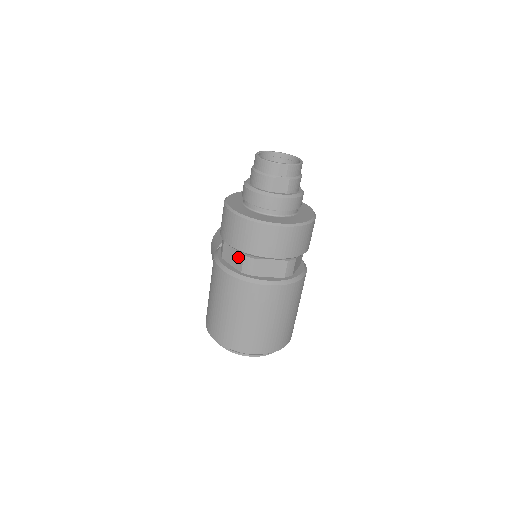
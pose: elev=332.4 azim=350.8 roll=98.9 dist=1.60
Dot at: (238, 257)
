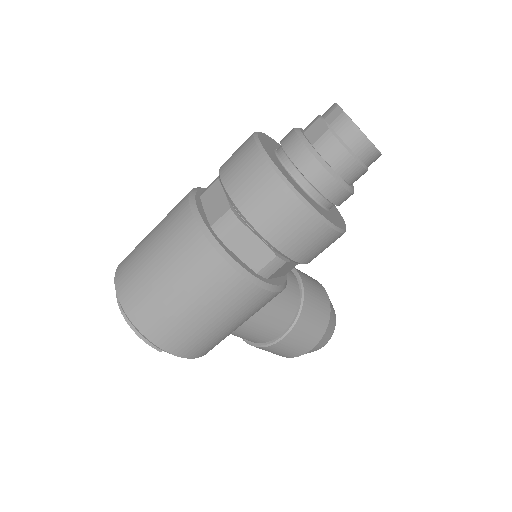
Dot at: occluded
